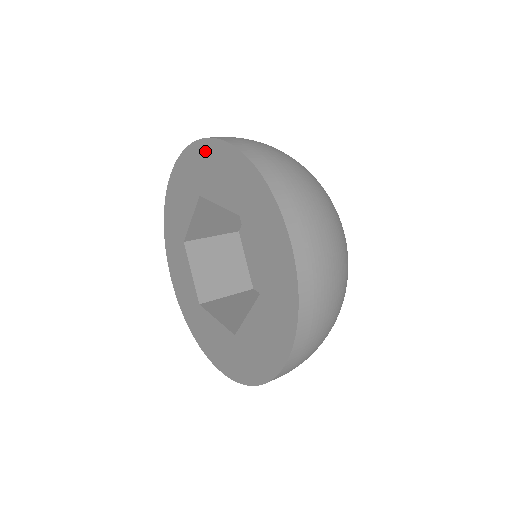
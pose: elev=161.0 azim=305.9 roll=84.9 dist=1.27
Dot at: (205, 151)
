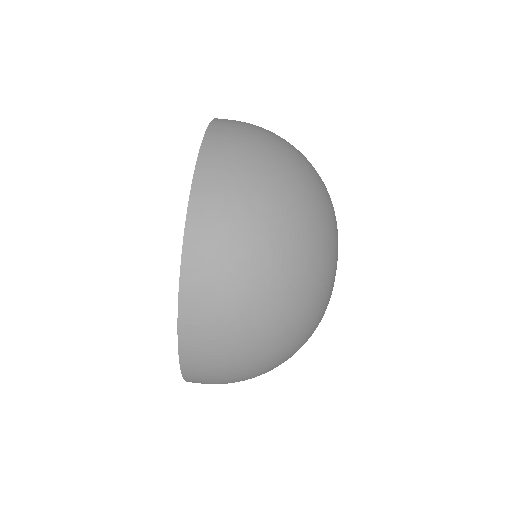
Dot at: occluded
